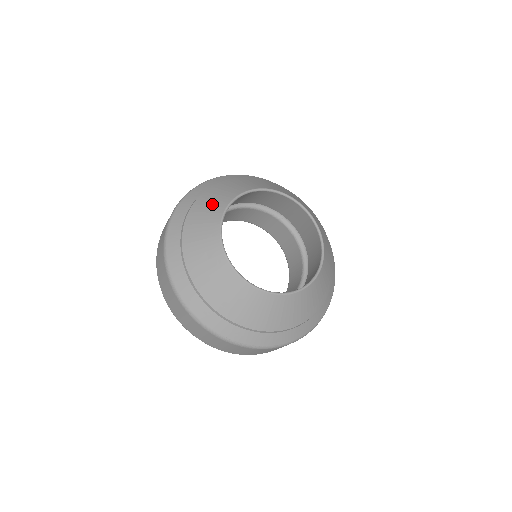
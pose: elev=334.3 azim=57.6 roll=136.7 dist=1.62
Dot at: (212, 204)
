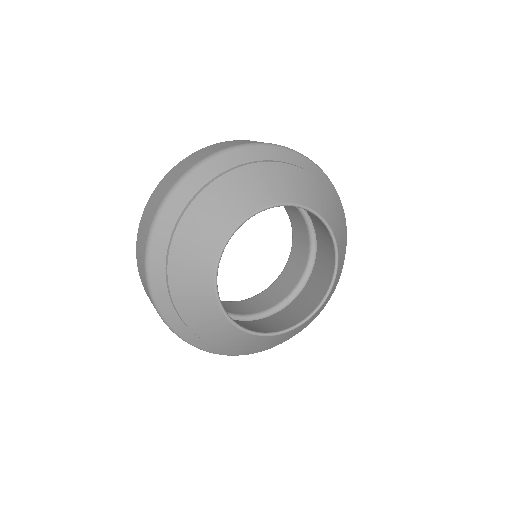
Dot at: (198, 247)
